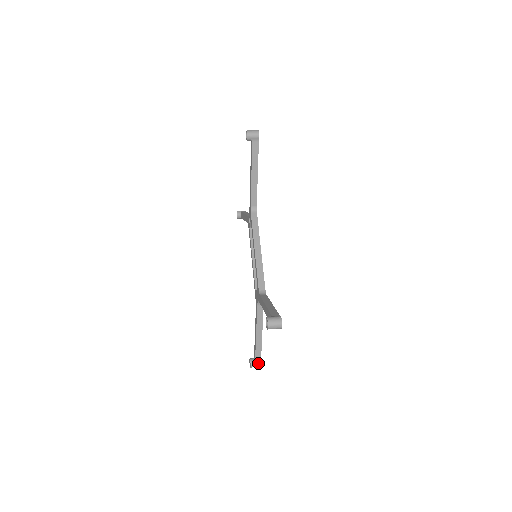
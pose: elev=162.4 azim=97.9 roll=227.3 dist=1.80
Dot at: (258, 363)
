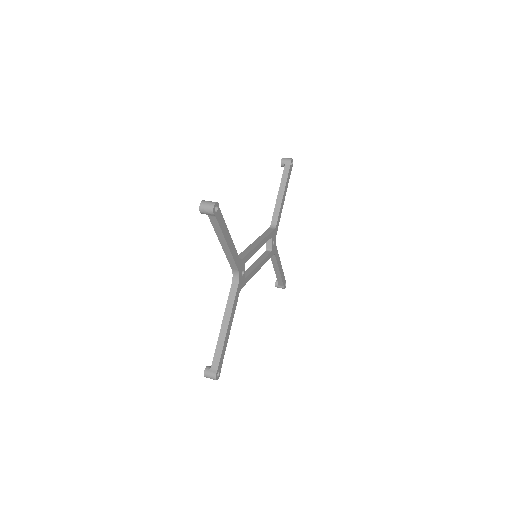
Dot at: (214, 370)
